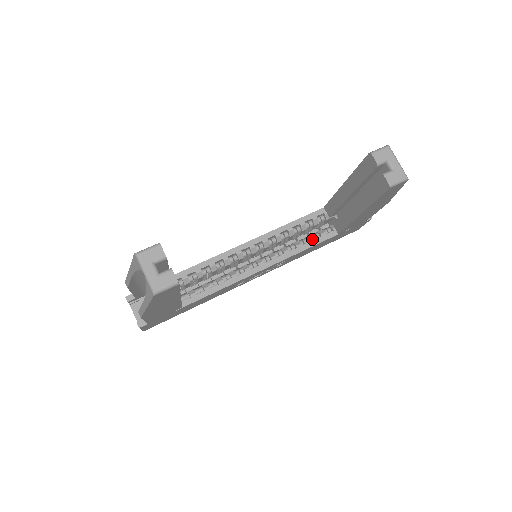
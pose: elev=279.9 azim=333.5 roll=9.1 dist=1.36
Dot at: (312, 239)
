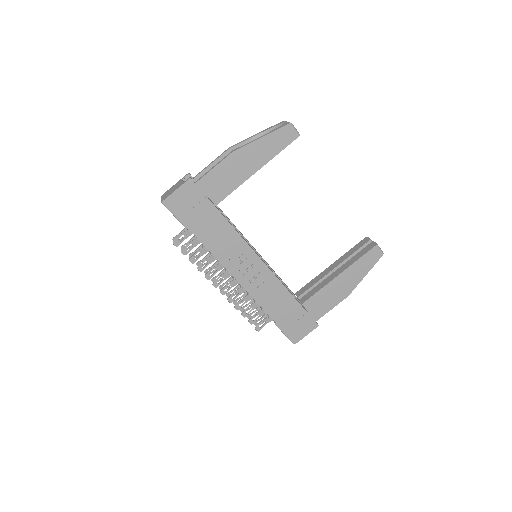
Dot at: occluded
